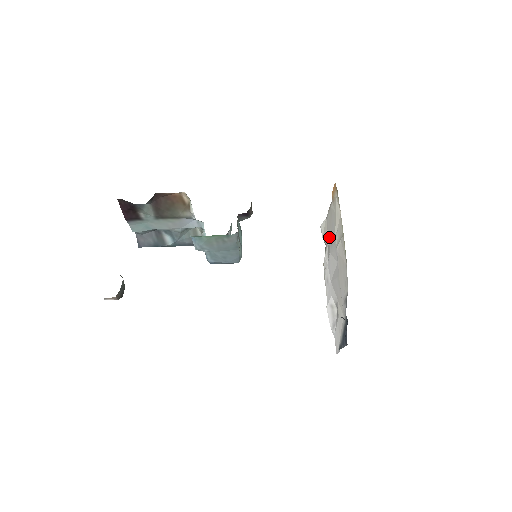
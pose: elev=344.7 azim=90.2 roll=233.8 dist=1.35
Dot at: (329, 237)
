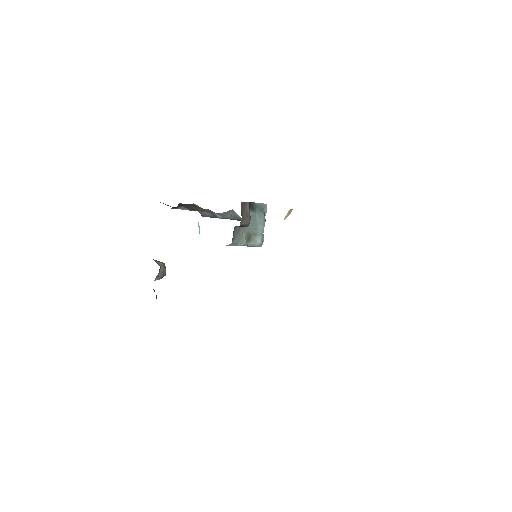
Dot at: occluded
